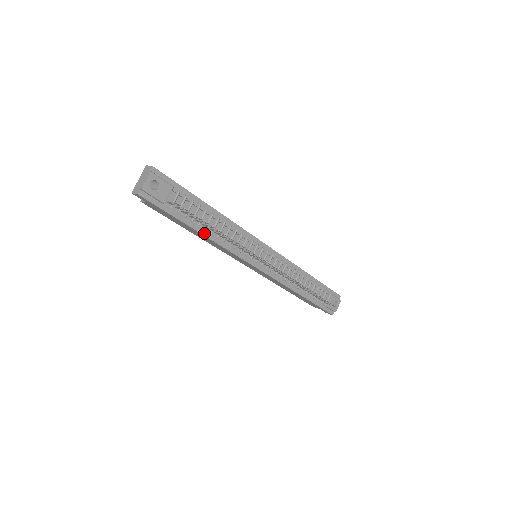
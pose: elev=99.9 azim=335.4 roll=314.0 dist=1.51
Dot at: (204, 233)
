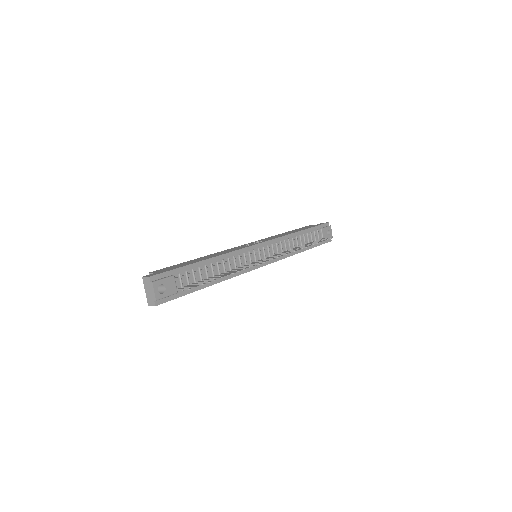
Dot at: (215, 282)
